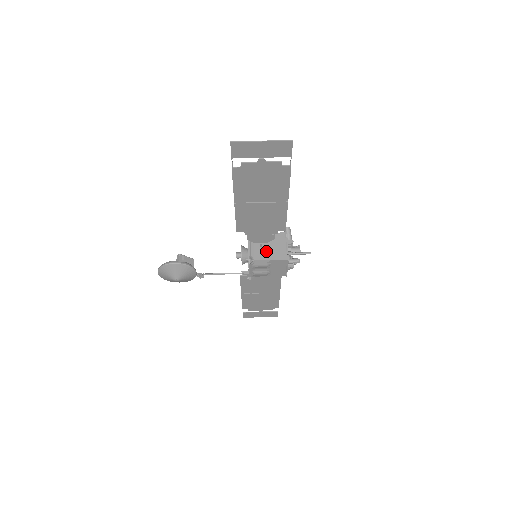
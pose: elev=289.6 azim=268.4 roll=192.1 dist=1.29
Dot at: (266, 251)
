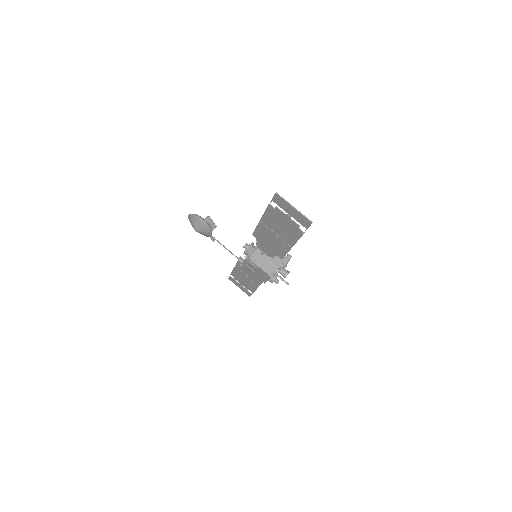
Dot at: (262, 260)
